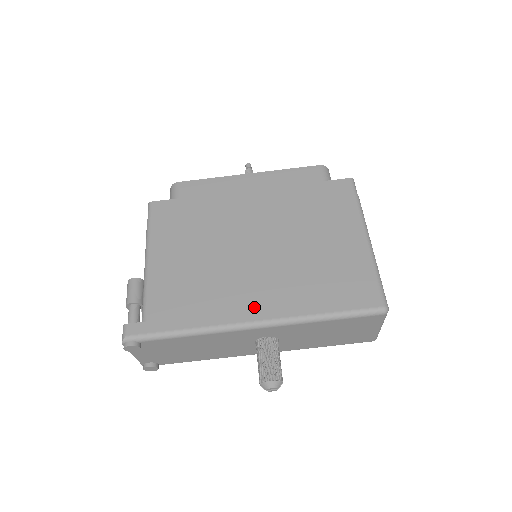
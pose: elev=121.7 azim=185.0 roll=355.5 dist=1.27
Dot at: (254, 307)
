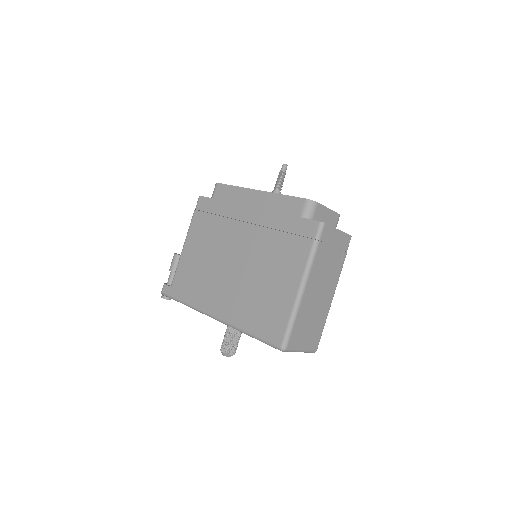
Dot at: (217, 306)
